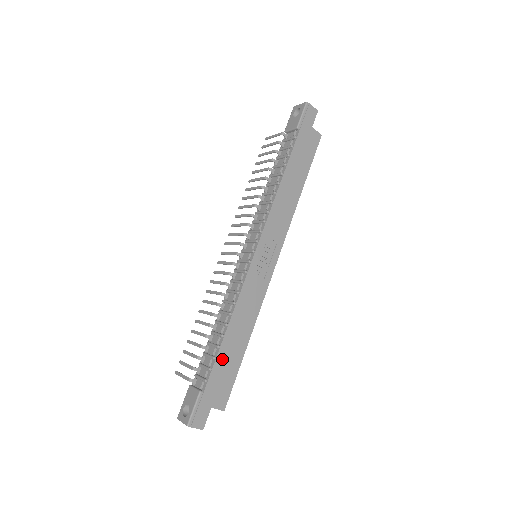
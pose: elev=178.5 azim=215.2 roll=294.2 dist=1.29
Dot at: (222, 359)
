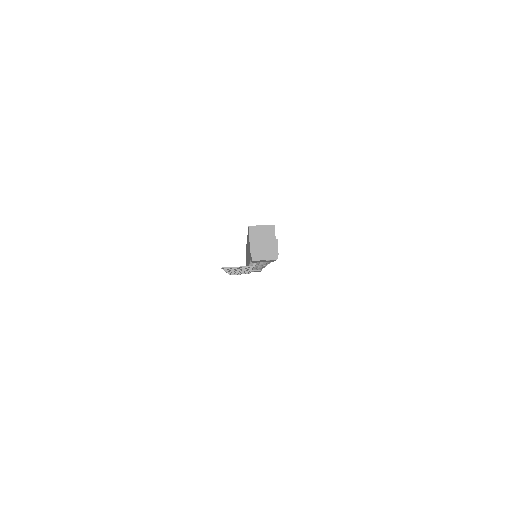
Dot at: occluded
